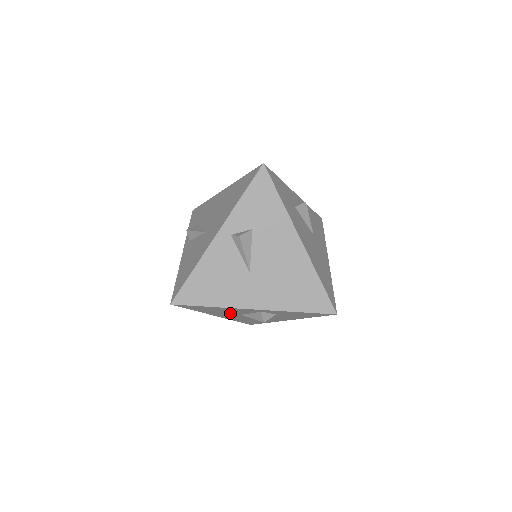
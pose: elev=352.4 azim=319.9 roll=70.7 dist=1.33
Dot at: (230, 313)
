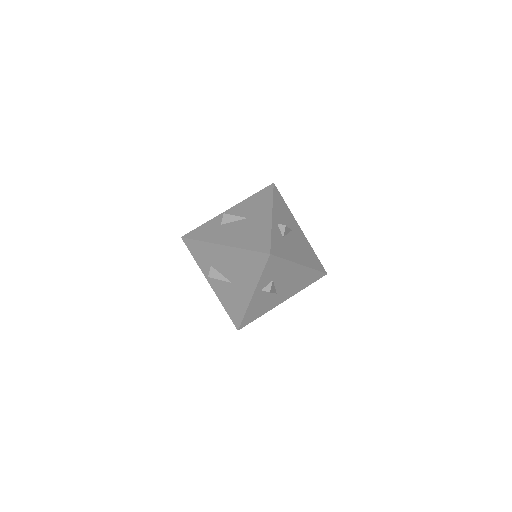
Dot at: (271, 300)
